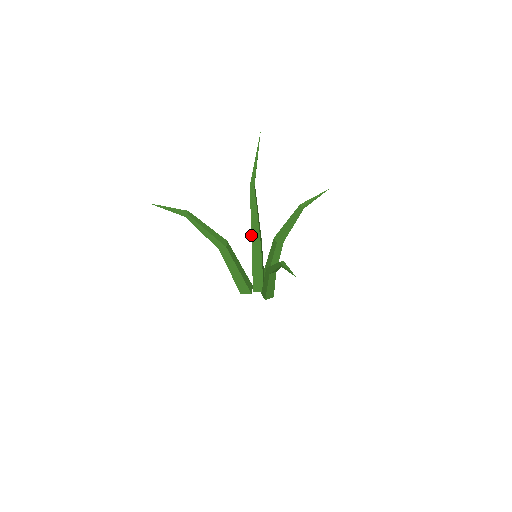
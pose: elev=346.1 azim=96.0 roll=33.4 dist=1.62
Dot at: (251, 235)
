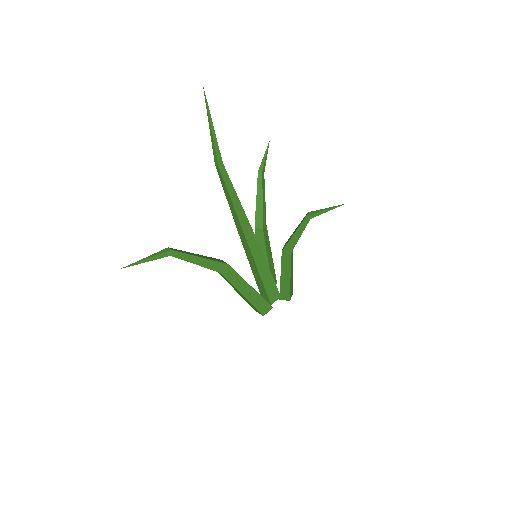
Dot at: (242, 231)
